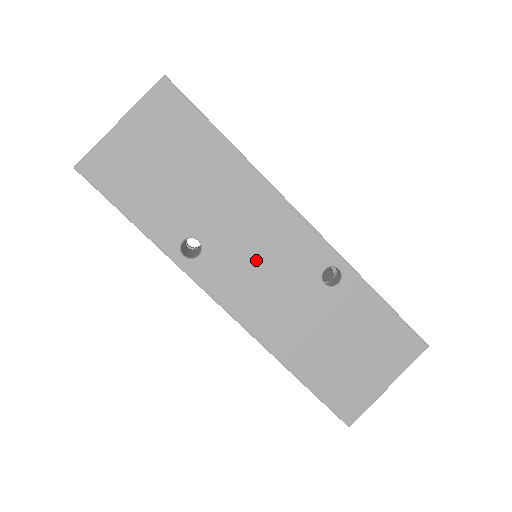
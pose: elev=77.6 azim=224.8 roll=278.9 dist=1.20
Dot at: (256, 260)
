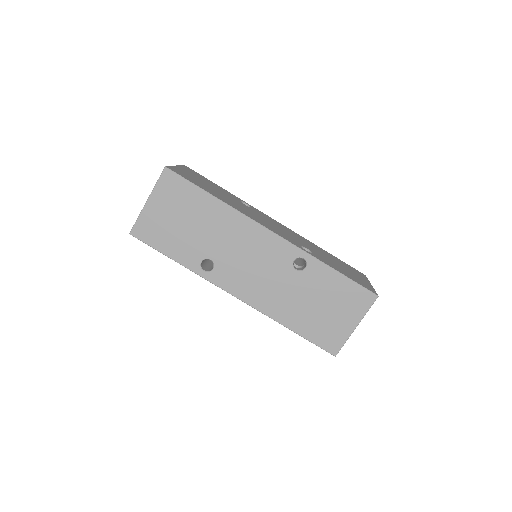
Dot at: (248, 264)
